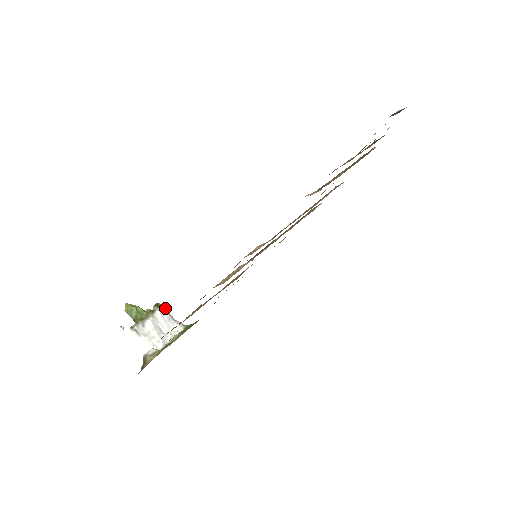
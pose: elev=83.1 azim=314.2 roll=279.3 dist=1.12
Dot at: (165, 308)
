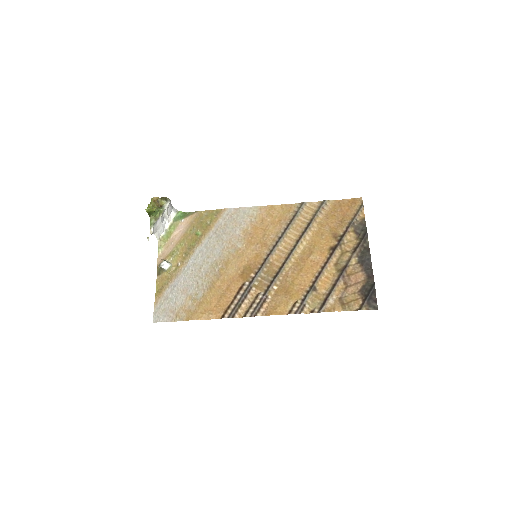
Dot at: (170, 202)
